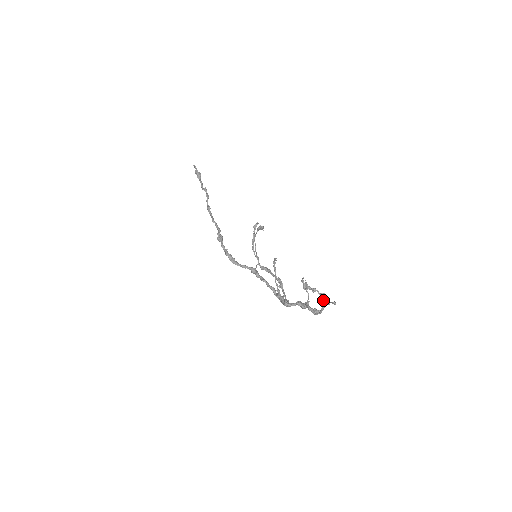
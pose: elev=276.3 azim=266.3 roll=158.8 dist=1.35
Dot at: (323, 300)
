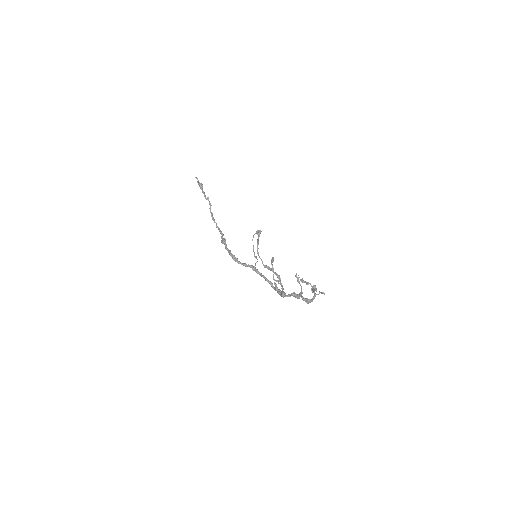
Dot at: (314, 291)
